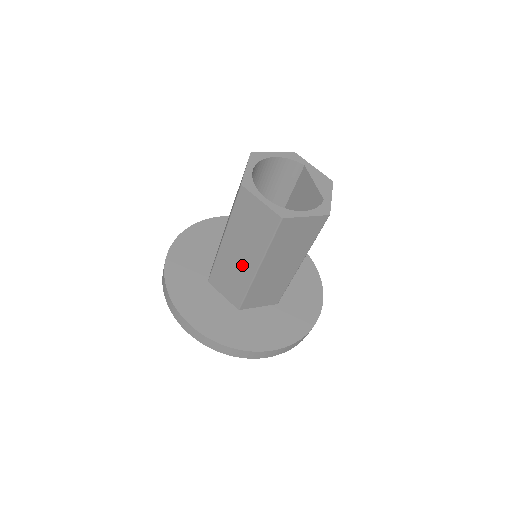
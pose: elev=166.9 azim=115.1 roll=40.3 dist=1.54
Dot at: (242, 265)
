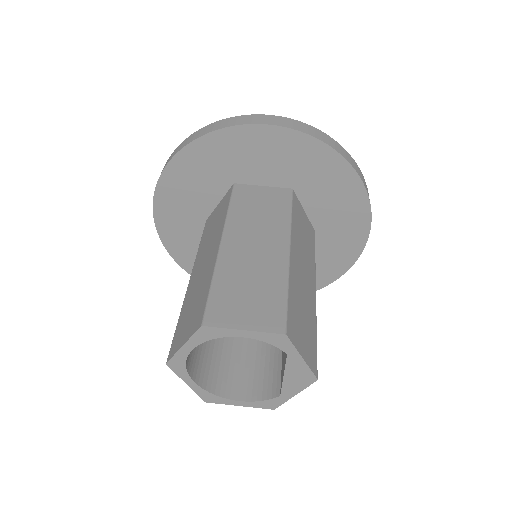
Dot at: occluded
